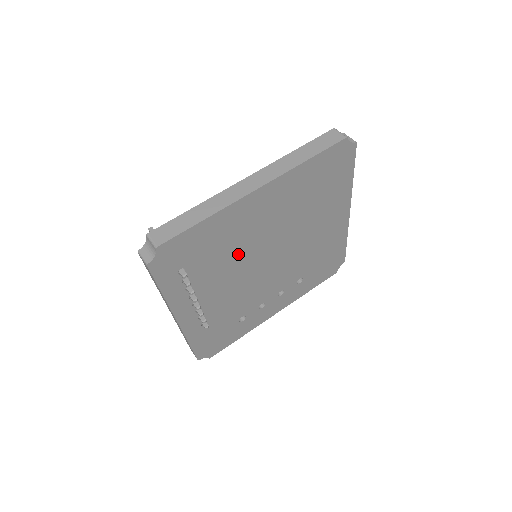
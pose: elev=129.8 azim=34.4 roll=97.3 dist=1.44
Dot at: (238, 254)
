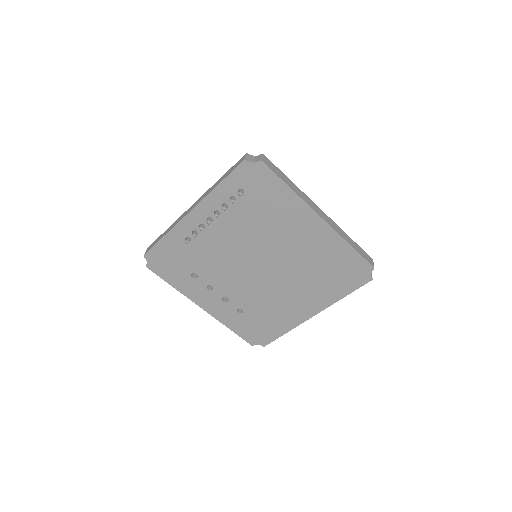
Dot at: (262, 233)
